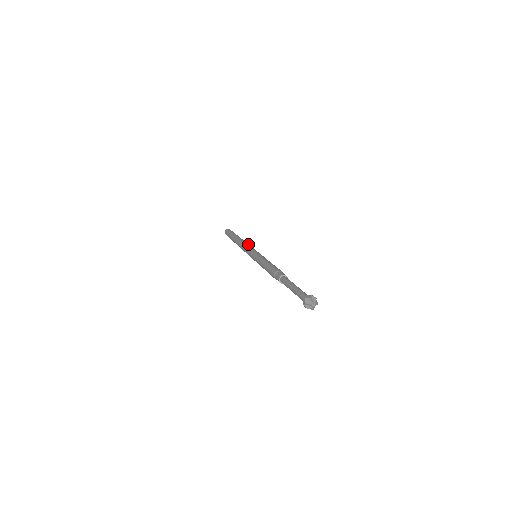
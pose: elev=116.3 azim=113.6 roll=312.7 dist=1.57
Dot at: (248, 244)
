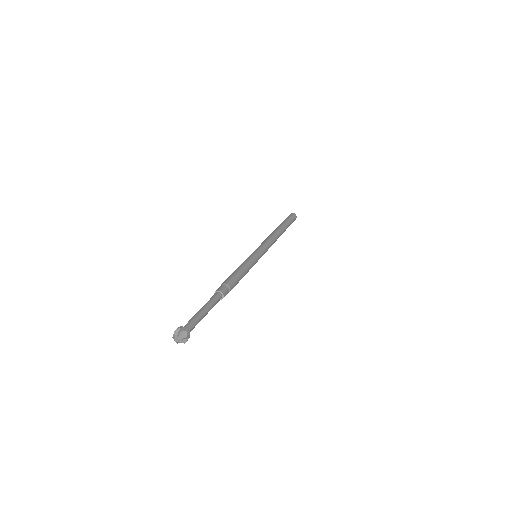
Dot at: (272, 241)
